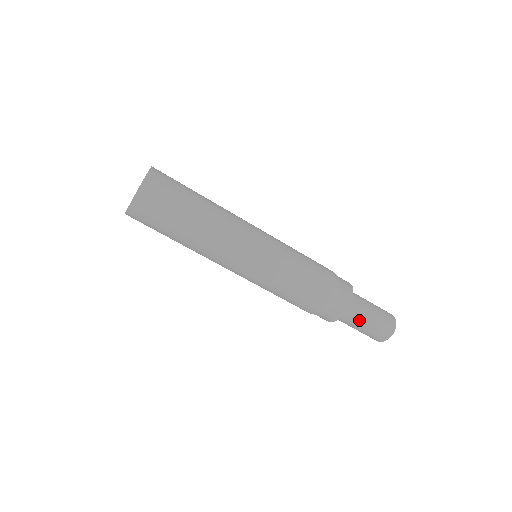
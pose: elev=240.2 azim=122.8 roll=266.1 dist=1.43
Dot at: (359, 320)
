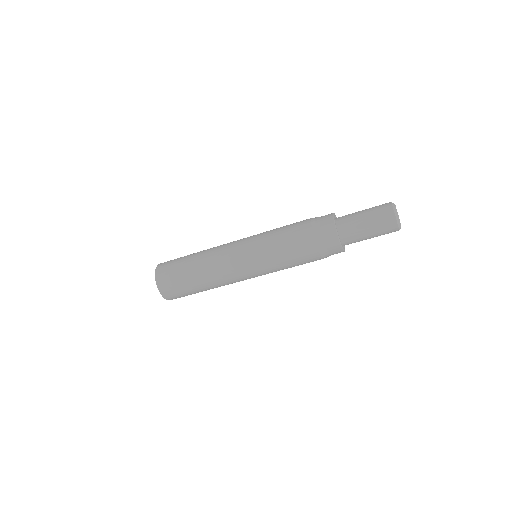
Dot at: (361, 240)
